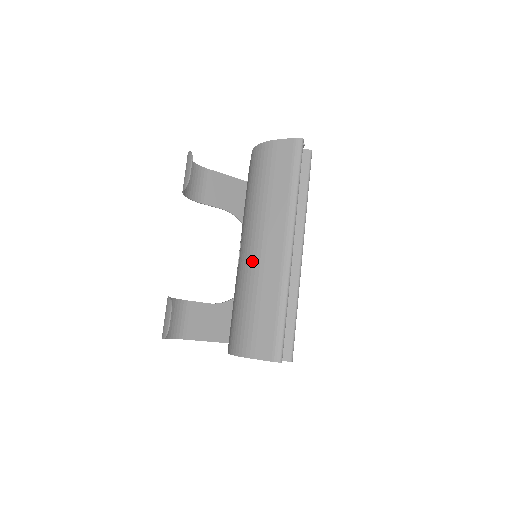
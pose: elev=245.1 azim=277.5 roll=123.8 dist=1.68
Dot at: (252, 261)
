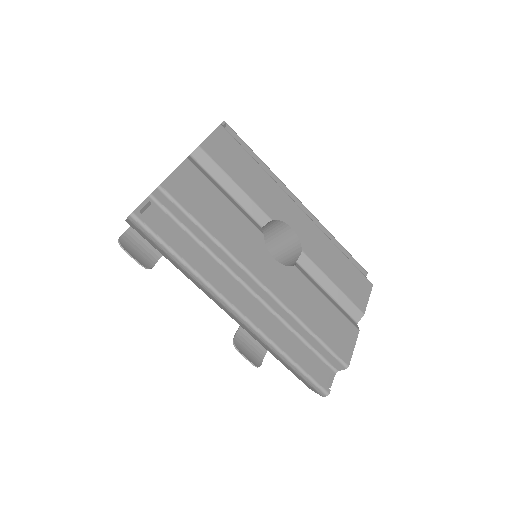
Dot at: occluded
